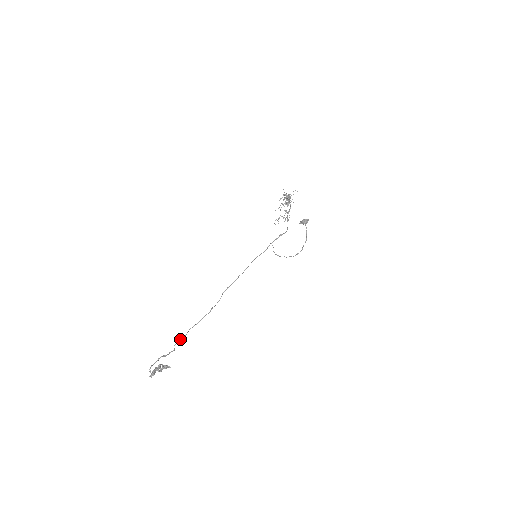
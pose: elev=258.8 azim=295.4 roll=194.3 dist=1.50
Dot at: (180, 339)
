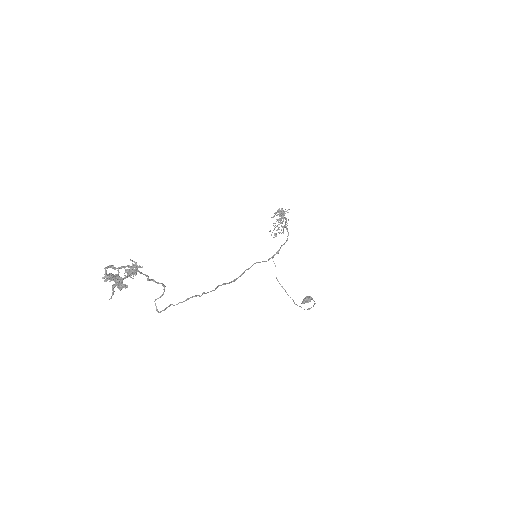
Dot at: (157, 282)
